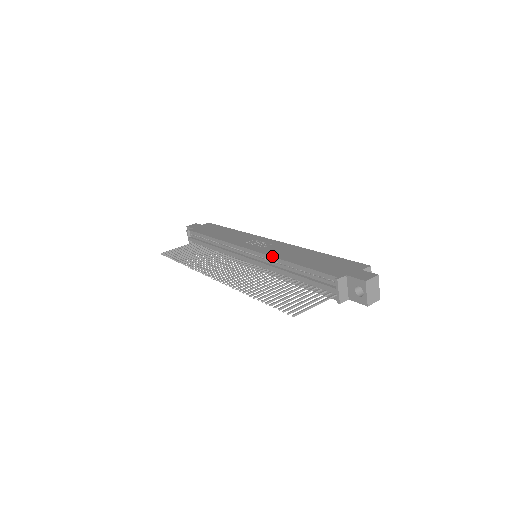
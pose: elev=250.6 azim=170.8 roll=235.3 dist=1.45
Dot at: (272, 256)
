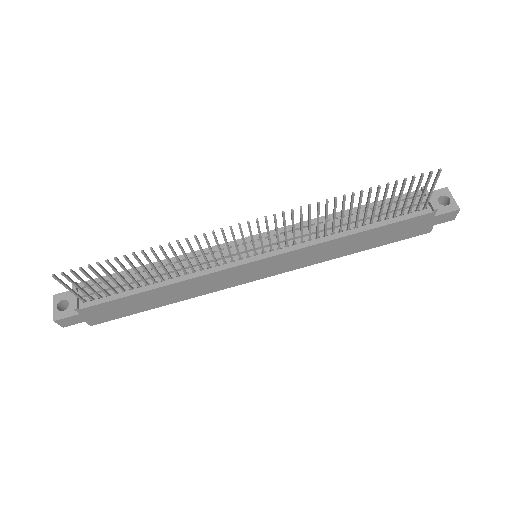
Dot at: occluded
